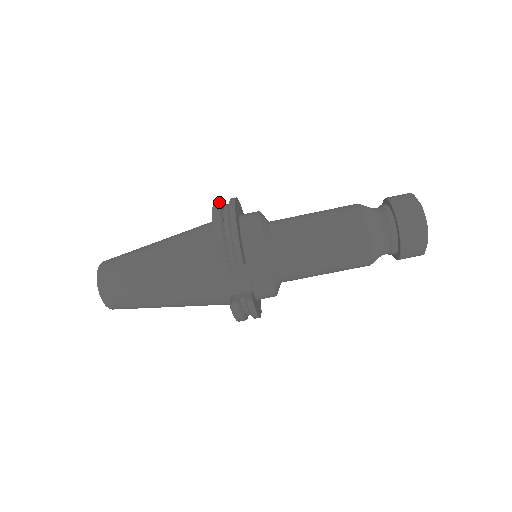
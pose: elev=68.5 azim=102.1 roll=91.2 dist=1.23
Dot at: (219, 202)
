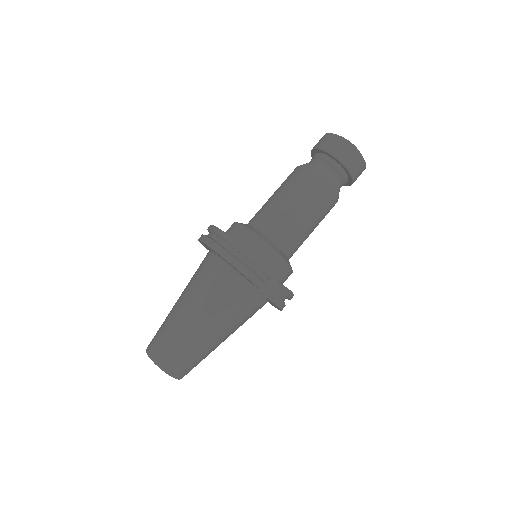
Dot at: (210, 241)
